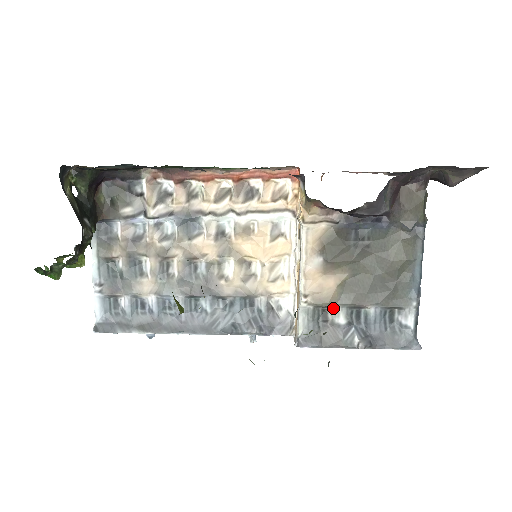
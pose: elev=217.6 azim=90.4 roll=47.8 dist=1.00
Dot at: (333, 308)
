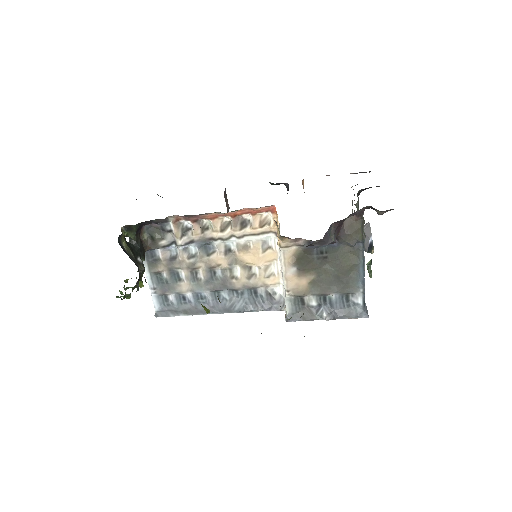
Dot at: (307, 297)
